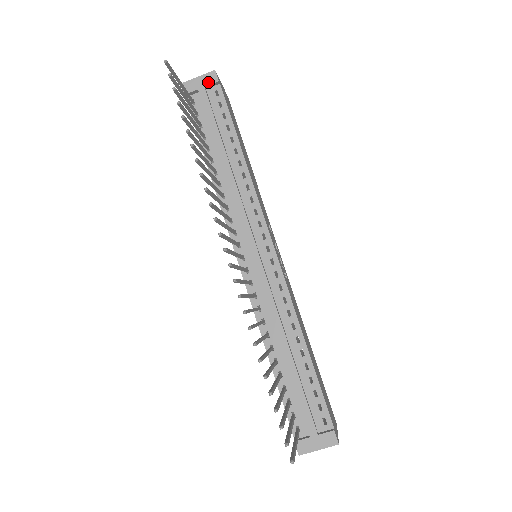
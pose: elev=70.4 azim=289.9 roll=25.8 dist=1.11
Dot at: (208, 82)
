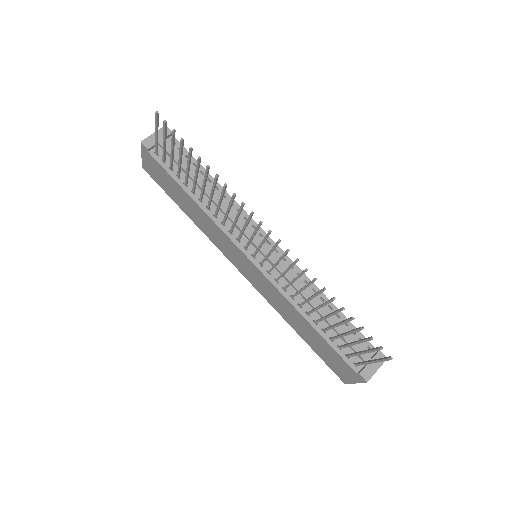
Dot at: occluded
